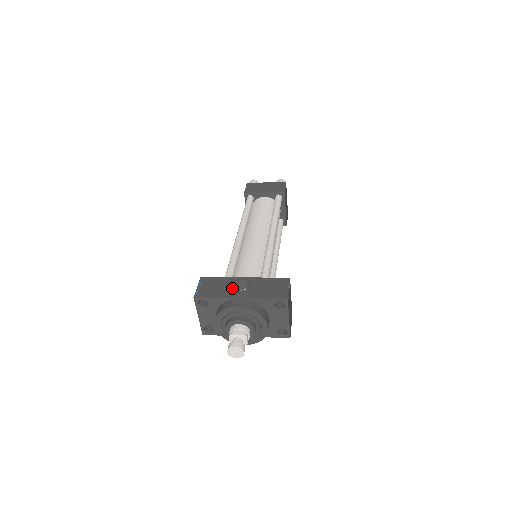
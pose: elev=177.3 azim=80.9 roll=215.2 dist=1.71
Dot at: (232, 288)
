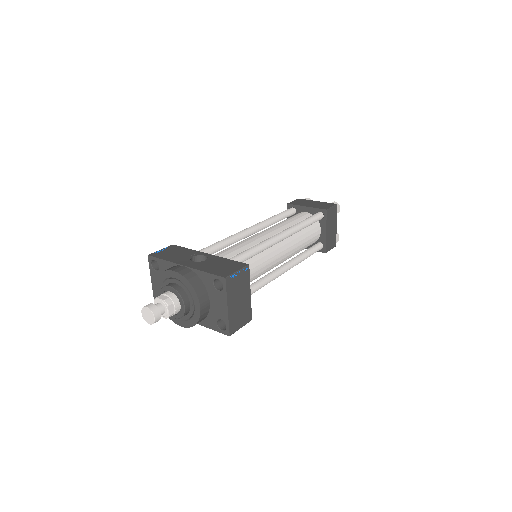
Dot at: (187, 257)
